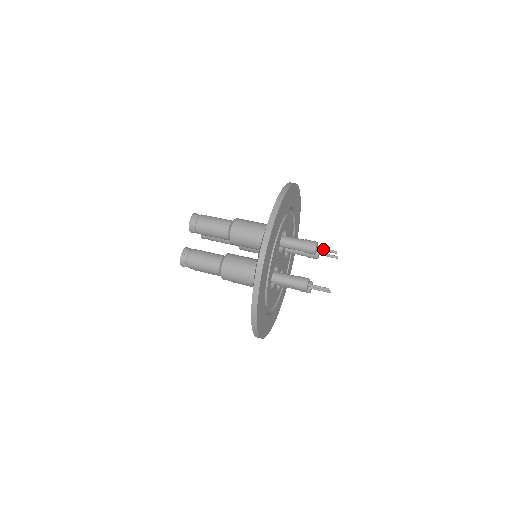
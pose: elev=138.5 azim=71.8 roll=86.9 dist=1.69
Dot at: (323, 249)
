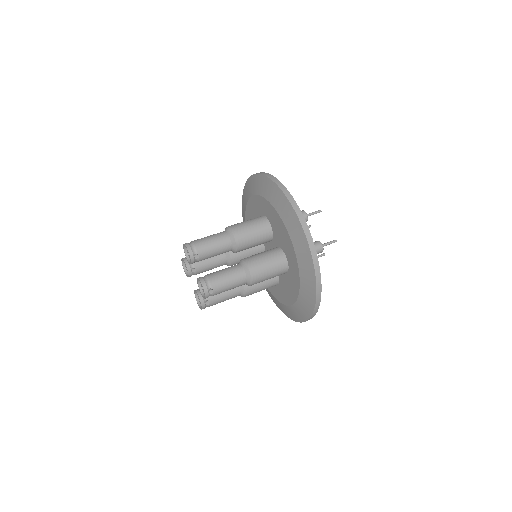
Dot at: (310, 213)
